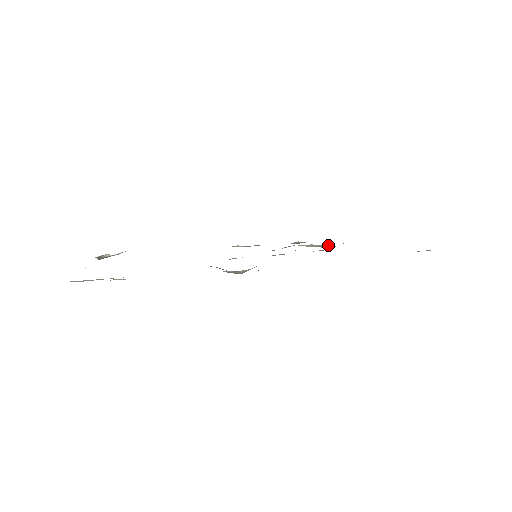
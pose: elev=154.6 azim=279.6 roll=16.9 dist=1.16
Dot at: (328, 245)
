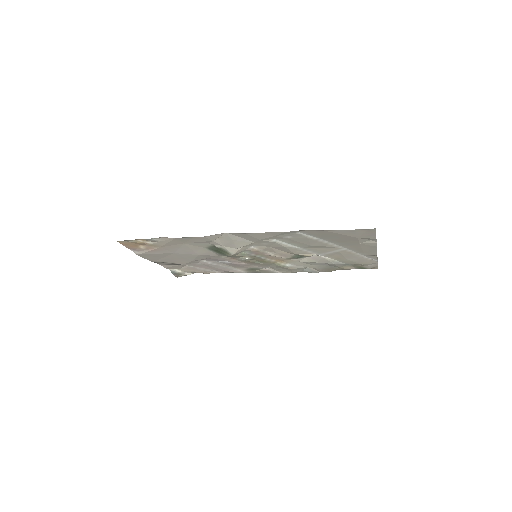
Dot at: (316, 256)
